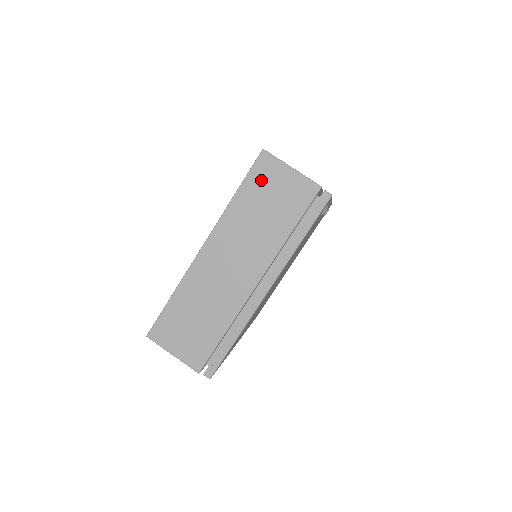
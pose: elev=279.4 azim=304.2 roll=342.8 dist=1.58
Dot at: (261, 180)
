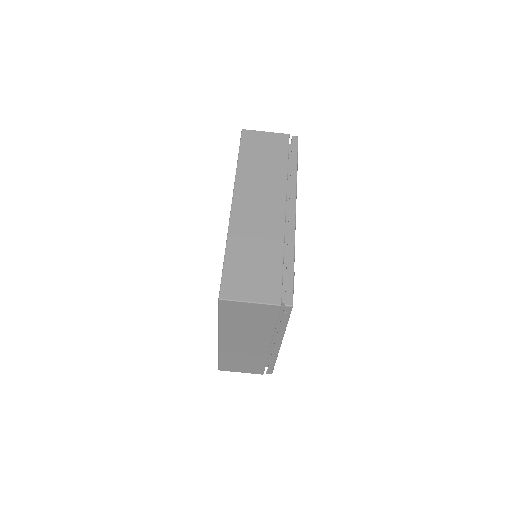
Dot at: (232, 312)
